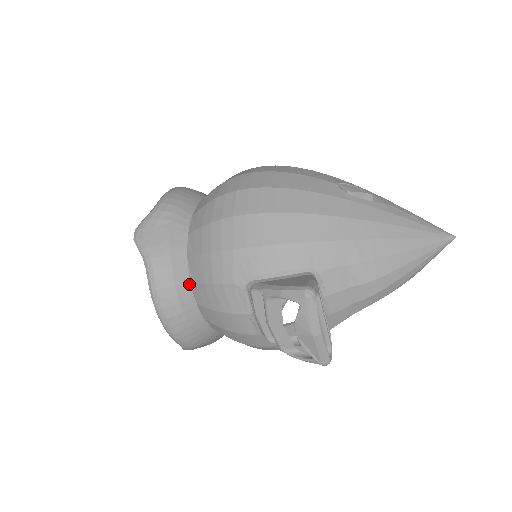
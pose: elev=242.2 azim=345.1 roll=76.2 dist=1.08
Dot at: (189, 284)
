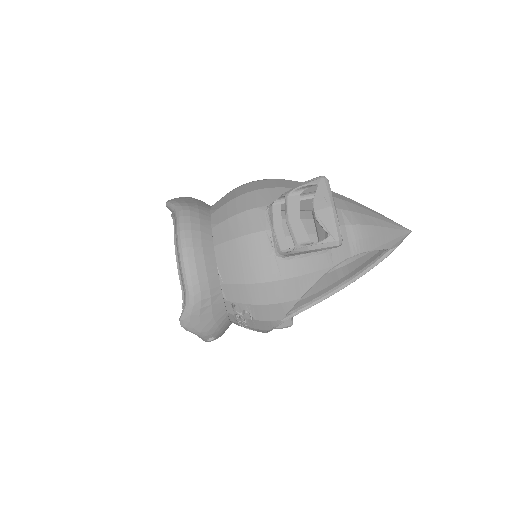
Dot at: (210, 229)
